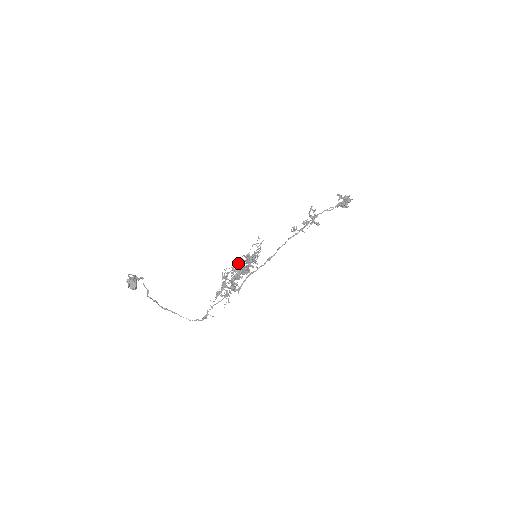
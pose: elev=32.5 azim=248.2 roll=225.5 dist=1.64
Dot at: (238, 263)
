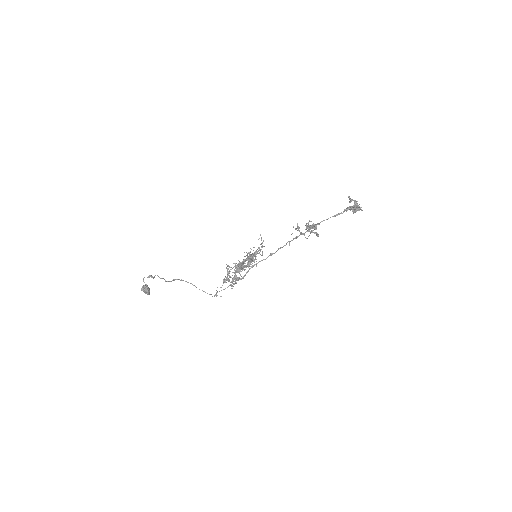
Dot at: (239, 262)
